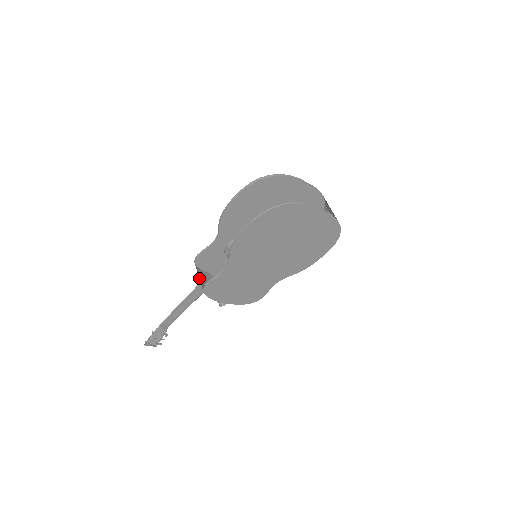
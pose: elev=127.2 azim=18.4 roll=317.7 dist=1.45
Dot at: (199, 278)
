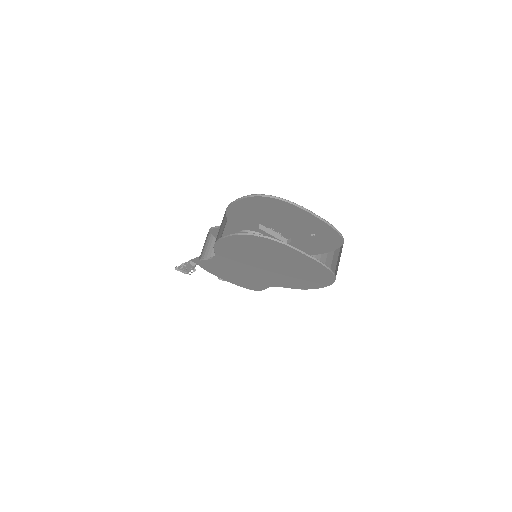
Dot at: (204, 249)
